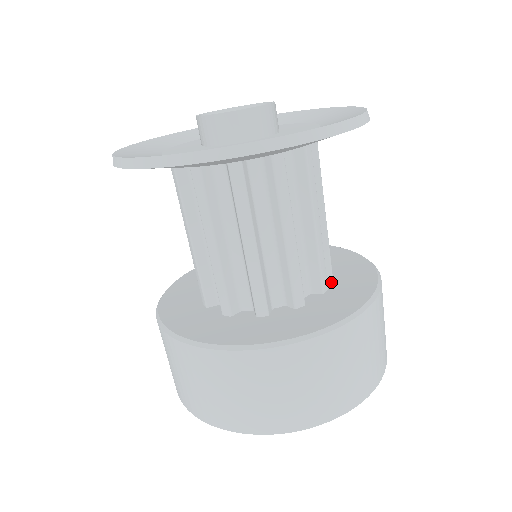
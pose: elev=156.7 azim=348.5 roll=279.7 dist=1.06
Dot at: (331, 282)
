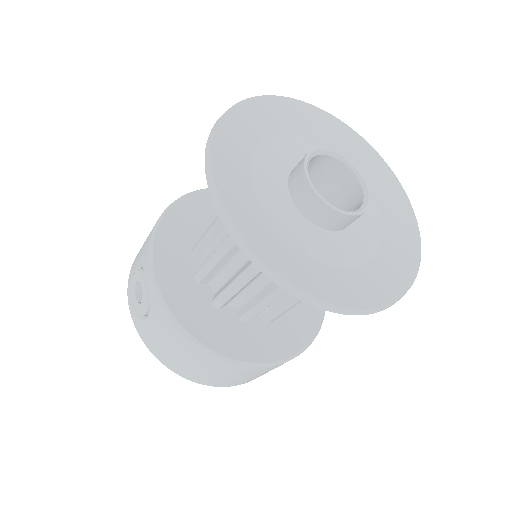
Dot at: occluded
